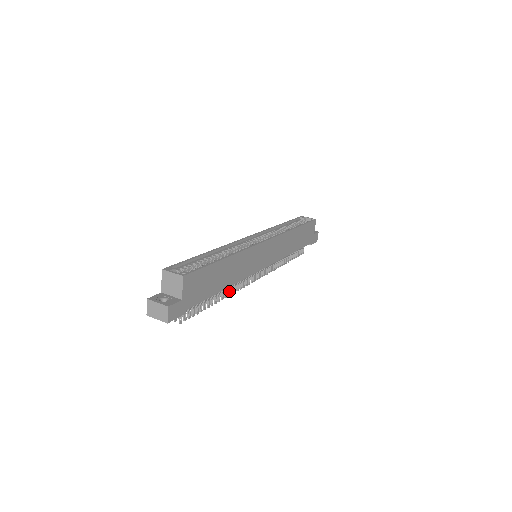
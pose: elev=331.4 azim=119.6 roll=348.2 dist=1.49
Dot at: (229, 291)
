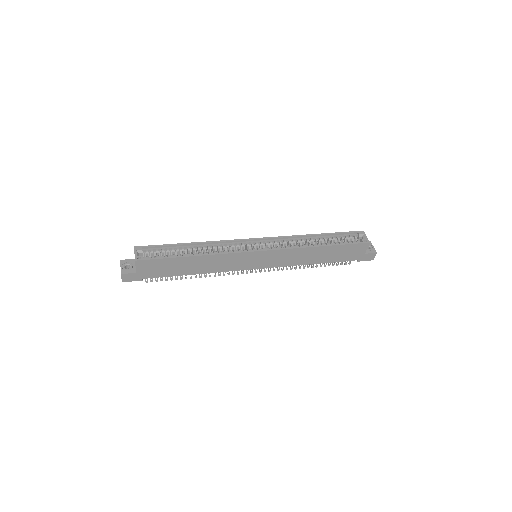
Dot at: occluded
